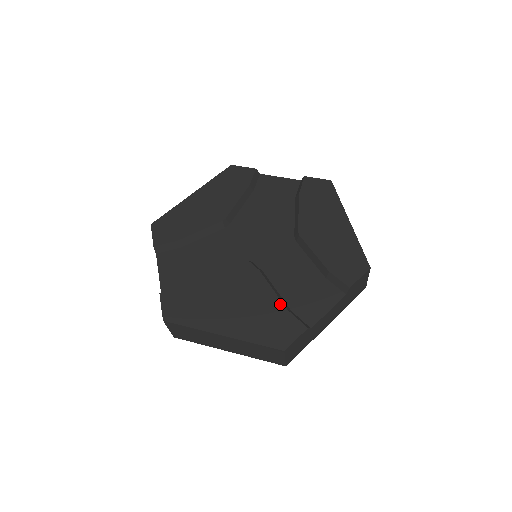
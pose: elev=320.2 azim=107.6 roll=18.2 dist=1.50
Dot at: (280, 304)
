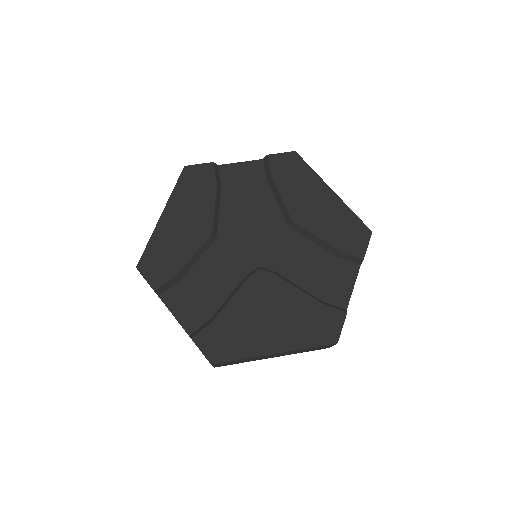
Dot at: (312, 300)
